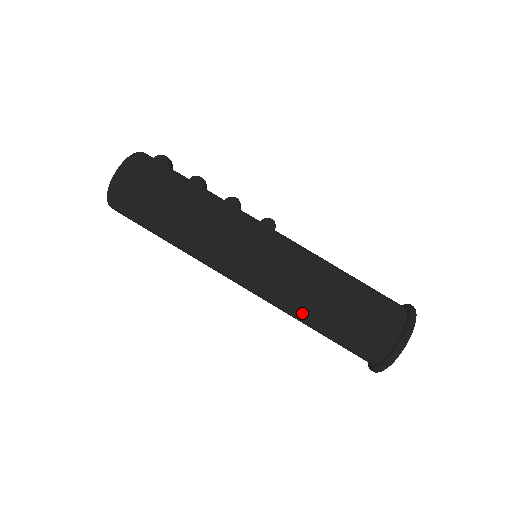
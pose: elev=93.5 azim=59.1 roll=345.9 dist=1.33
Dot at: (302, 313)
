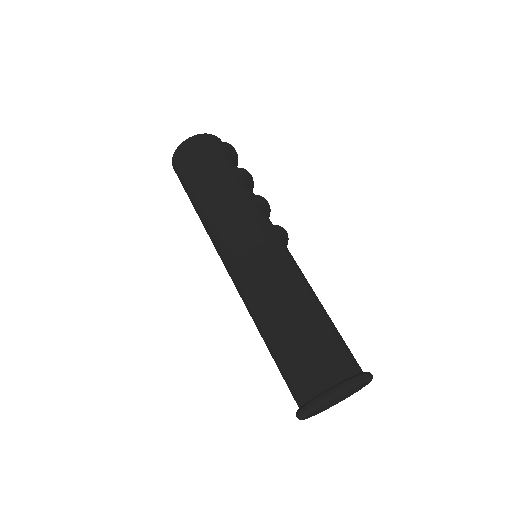
Dot at: (258, 318)
